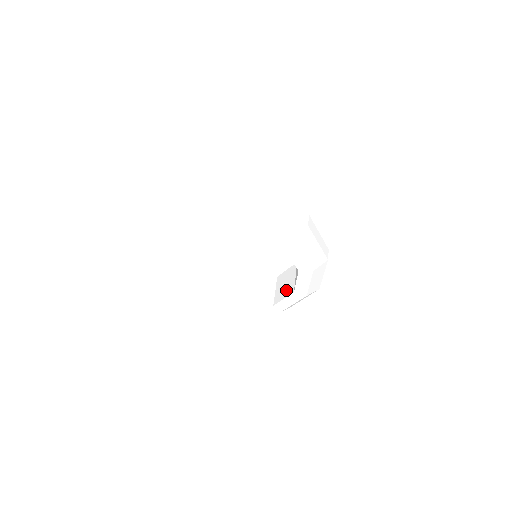
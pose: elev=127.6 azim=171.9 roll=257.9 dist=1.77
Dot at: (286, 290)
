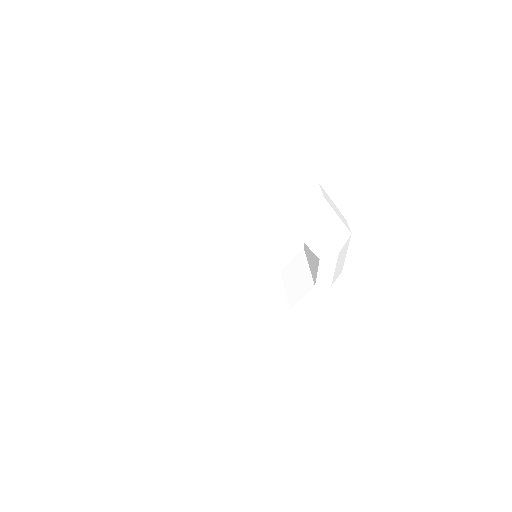
Dot at: (302, 286)
